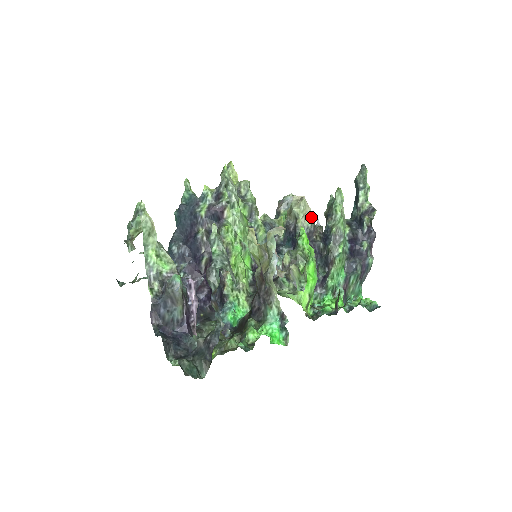
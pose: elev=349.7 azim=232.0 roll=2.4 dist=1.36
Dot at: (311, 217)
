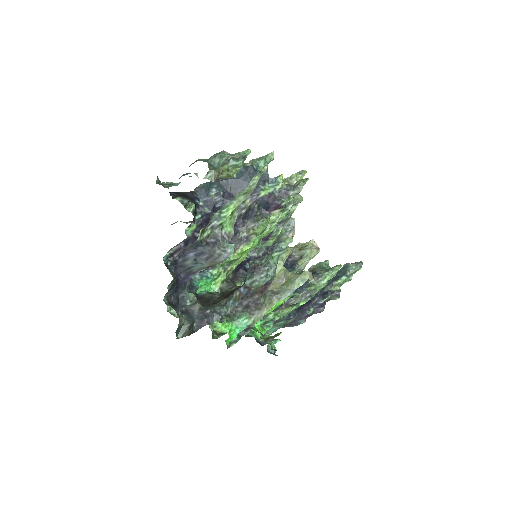
Dot at: (307, 263)
